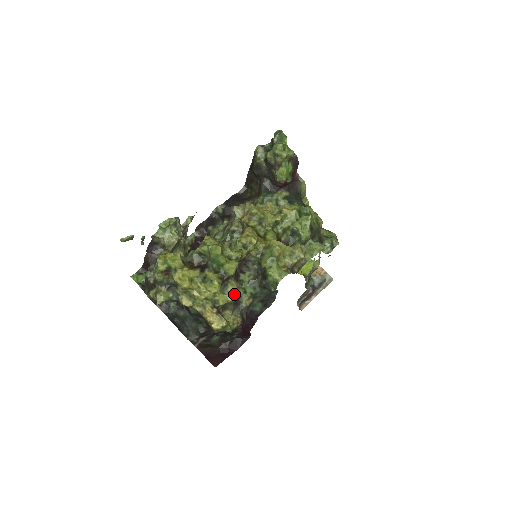
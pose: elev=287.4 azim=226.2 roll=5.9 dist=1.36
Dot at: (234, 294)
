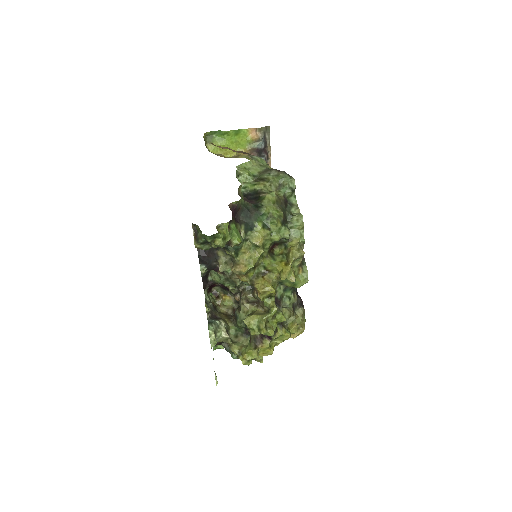
Dot at: (291, 314)
